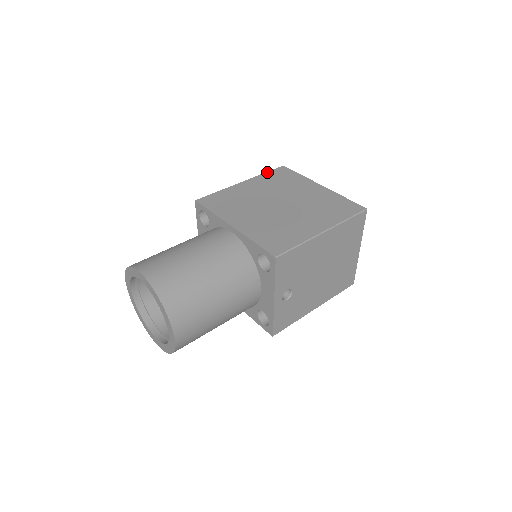
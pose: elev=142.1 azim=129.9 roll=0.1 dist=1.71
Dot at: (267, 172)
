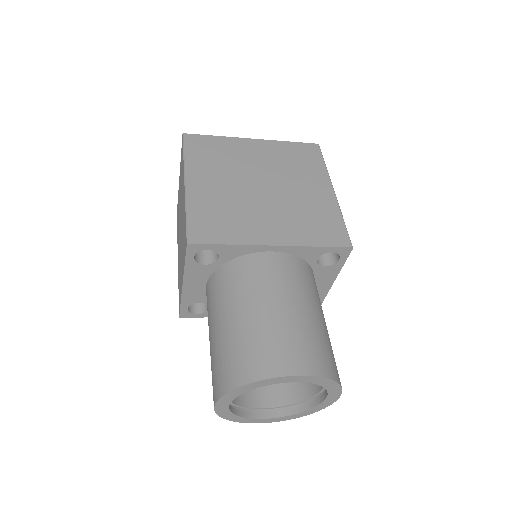
Dot at: (185, 152)
